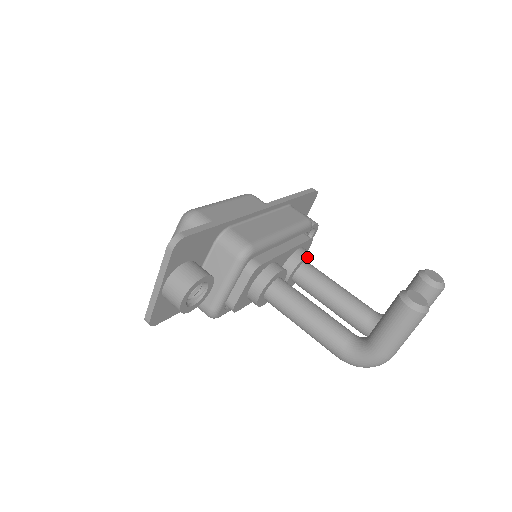
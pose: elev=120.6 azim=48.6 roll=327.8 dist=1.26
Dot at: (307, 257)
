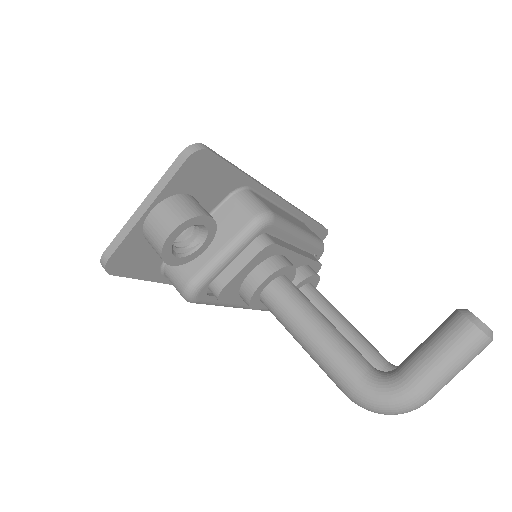
Dot at: (315, 278)
